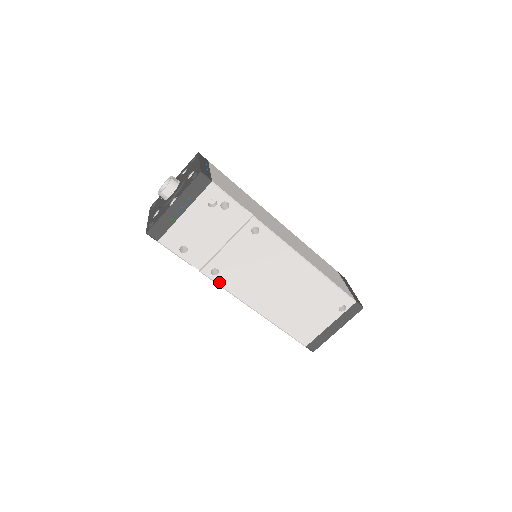
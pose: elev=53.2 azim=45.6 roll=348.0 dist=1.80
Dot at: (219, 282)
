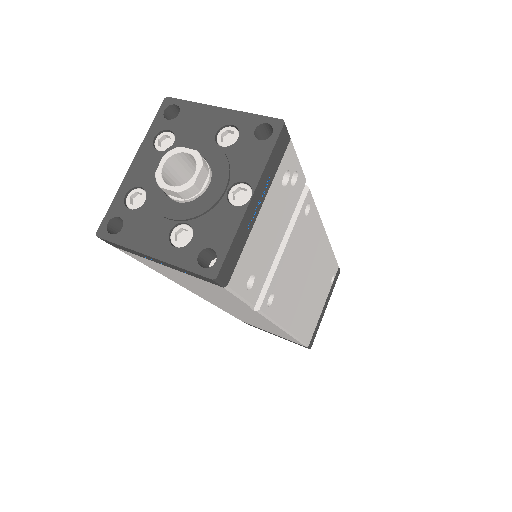
Dot at: (271, 314)
